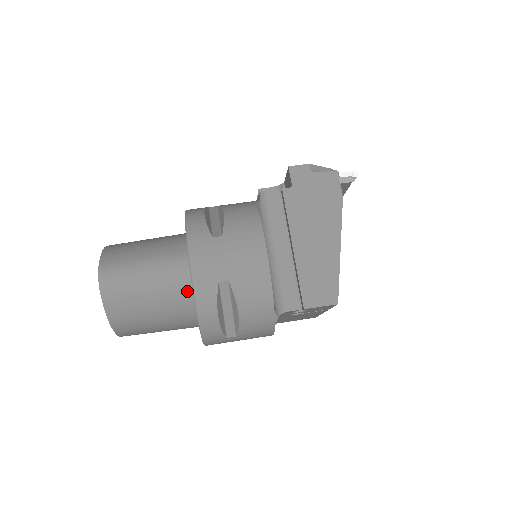
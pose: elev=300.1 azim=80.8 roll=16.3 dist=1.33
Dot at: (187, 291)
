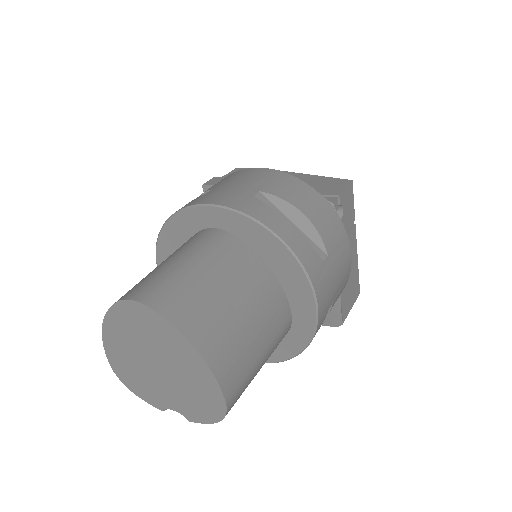
Dot at: (237, 246)
